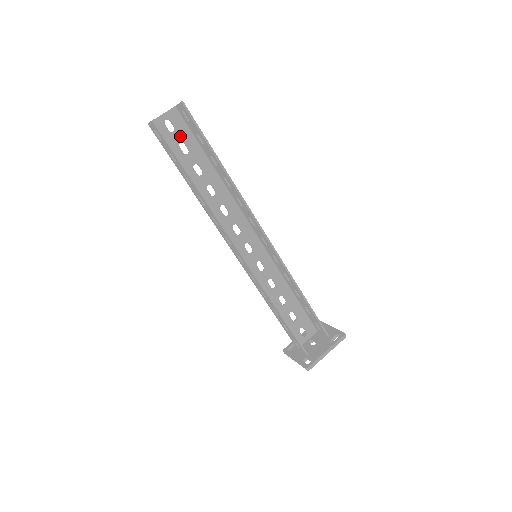
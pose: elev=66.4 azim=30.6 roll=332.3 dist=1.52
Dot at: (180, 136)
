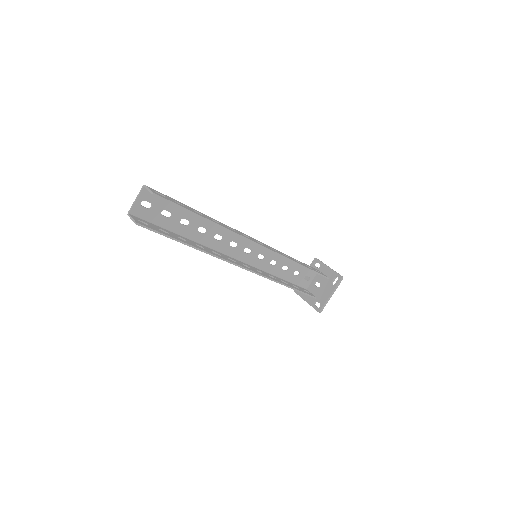
Dot at: (159, 207)
